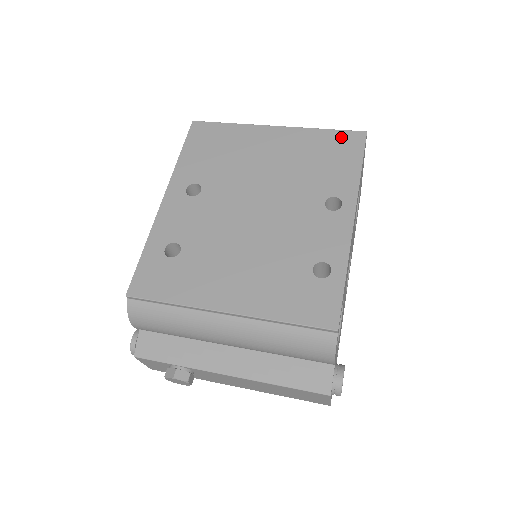
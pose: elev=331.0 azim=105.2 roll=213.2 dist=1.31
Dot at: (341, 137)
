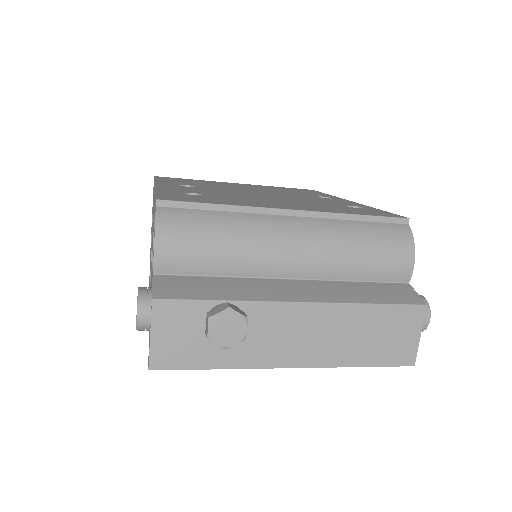
Dot at: (296, 189)
